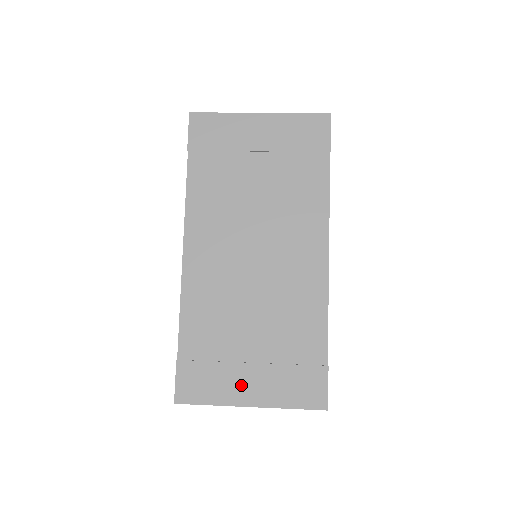
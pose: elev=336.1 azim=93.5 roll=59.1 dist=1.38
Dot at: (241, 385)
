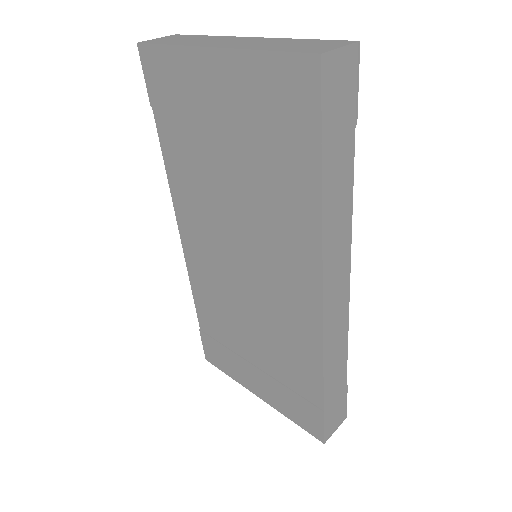
Dot at: (249, 377)
